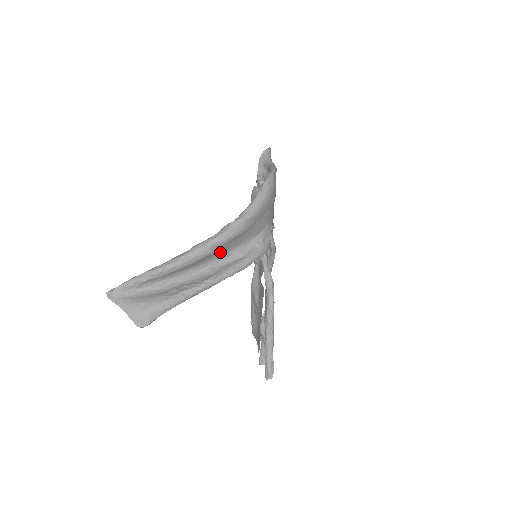
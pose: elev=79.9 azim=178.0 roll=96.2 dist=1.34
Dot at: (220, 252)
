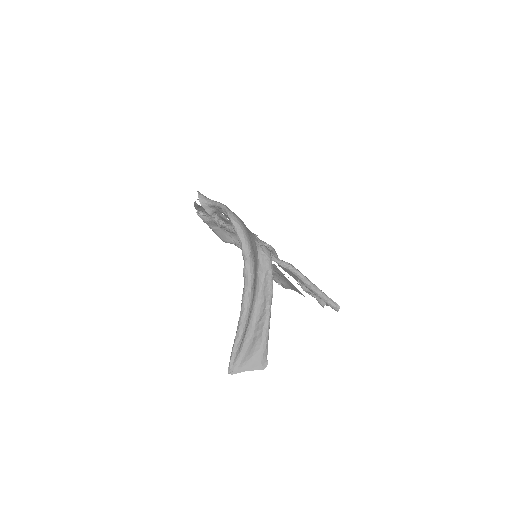
Dot at: occluded
